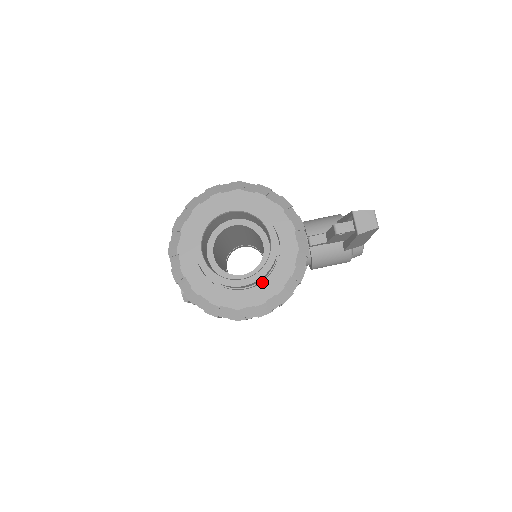
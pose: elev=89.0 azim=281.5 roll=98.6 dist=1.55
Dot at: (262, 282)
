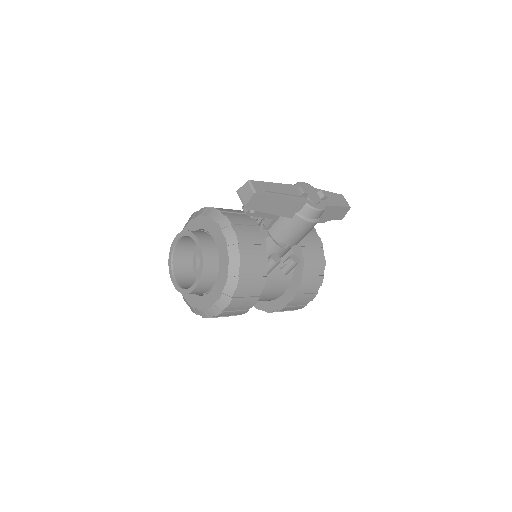
Dot at: occluded
